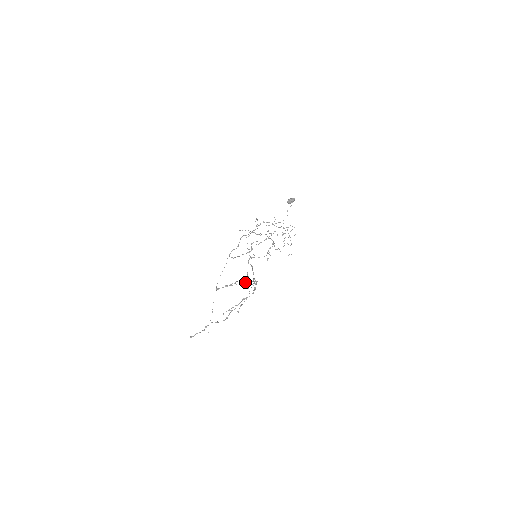
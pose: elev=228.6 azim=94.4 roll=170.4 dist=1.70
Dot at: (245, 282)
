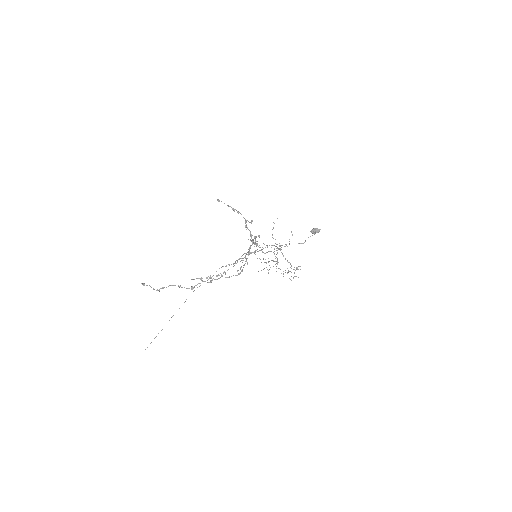
Dot at: occluded
